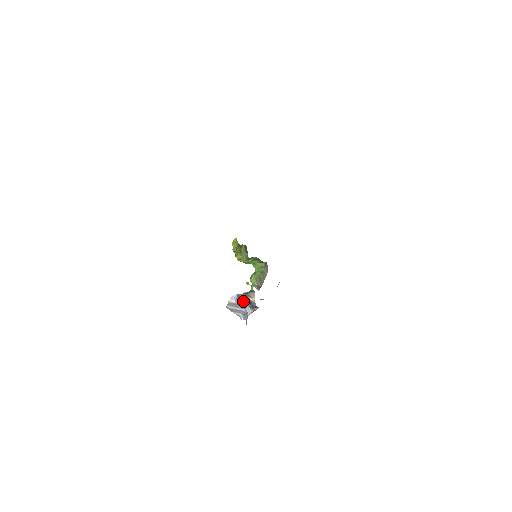
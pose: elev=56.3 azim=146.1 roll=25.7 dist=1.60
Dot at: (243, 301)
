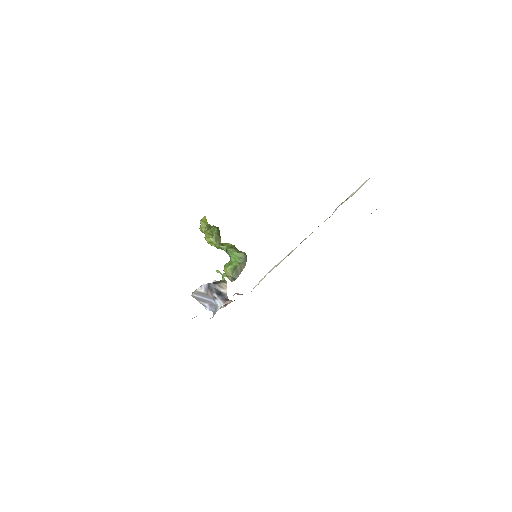
Dot at: (214, 291)
